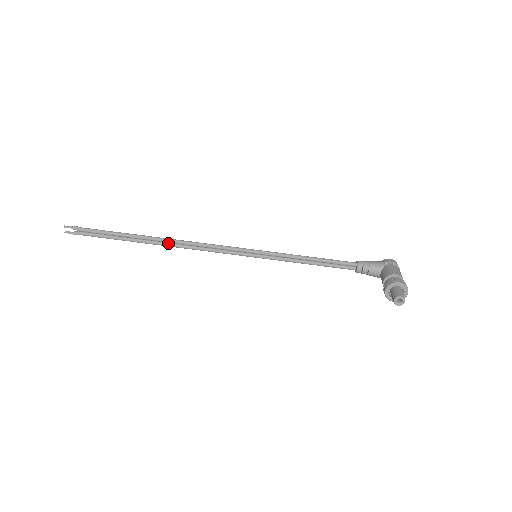
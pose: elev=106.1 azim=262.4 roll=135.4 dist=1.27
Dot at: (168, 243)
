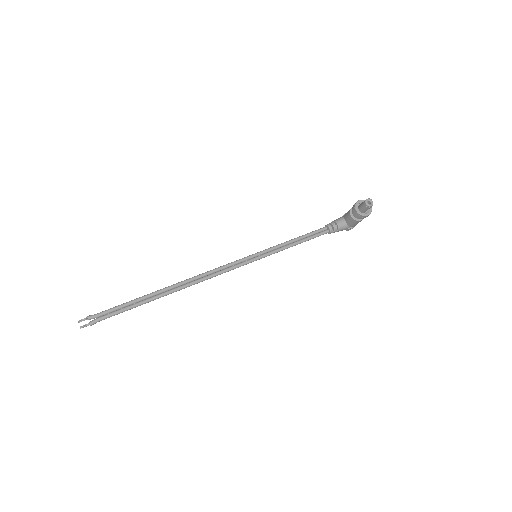
Dot at: (181, 285)
